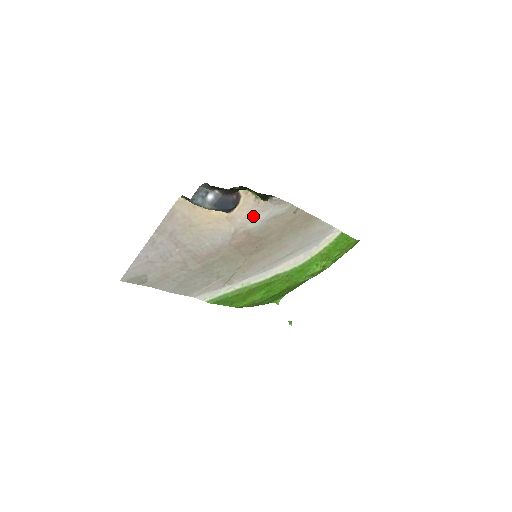
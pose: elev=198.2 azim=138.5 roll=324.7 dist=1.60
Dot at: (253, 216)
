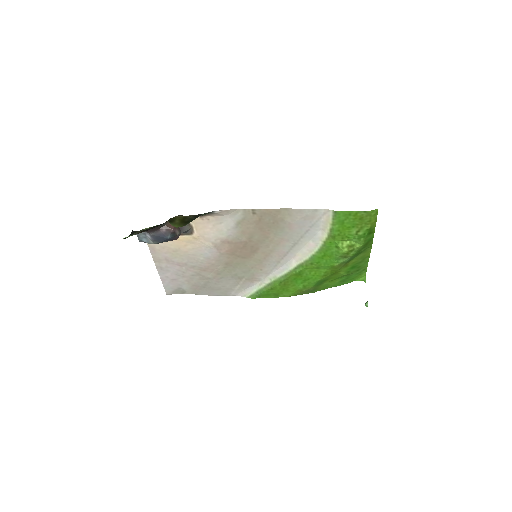
Dot at: (217, 229)
